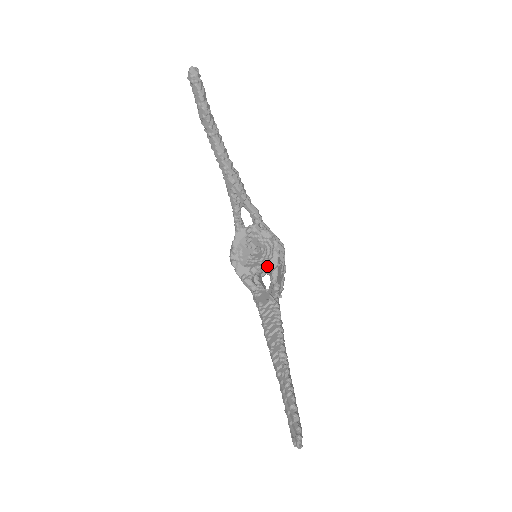
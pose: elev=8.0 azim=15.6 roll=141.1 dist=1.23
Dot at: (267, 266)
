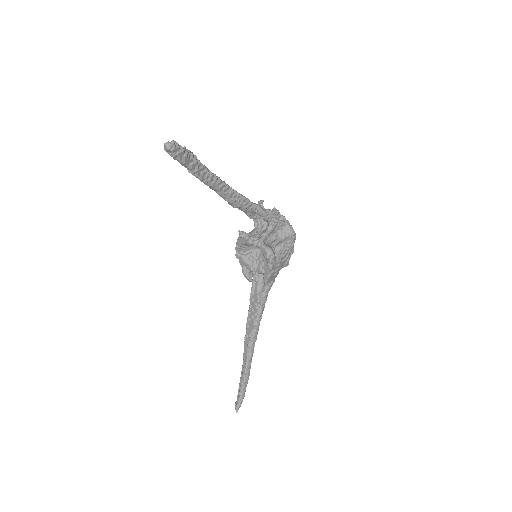
Dot at: (260, 272)
